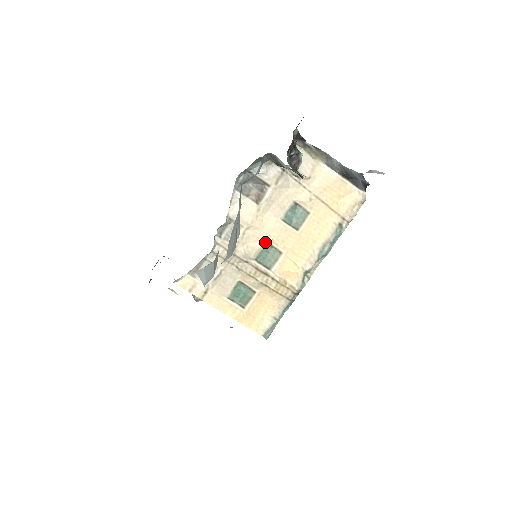
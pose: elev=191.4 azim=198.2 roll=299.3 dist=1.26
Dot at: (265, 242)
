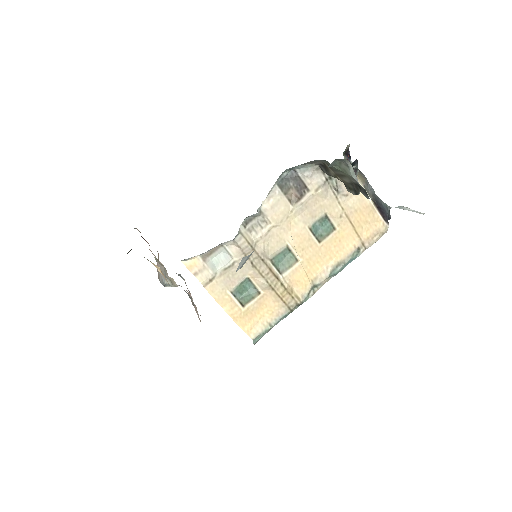
Dot at: (286, 245)
